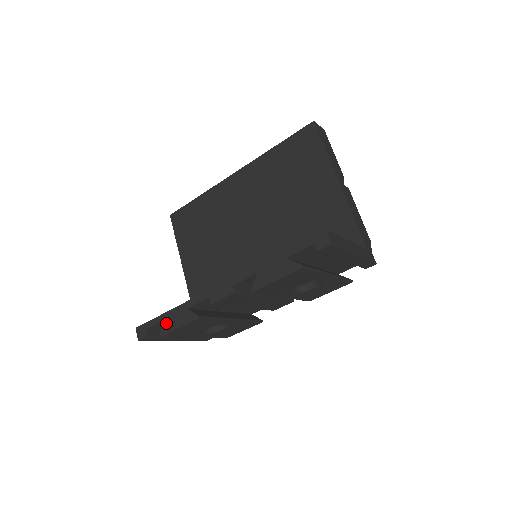
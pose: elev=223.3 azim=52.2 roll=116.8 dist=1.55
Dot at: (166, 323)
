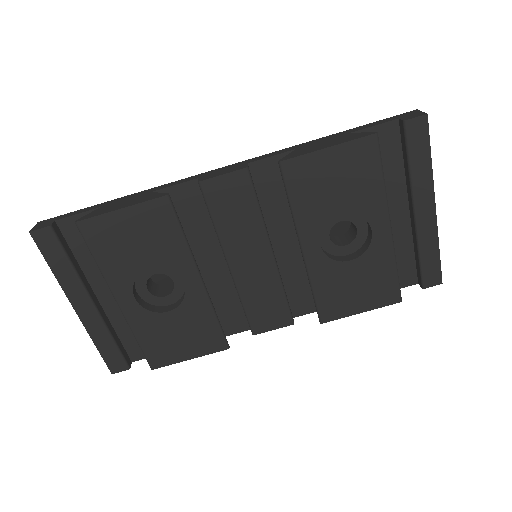
Dot at: (101, 208)
